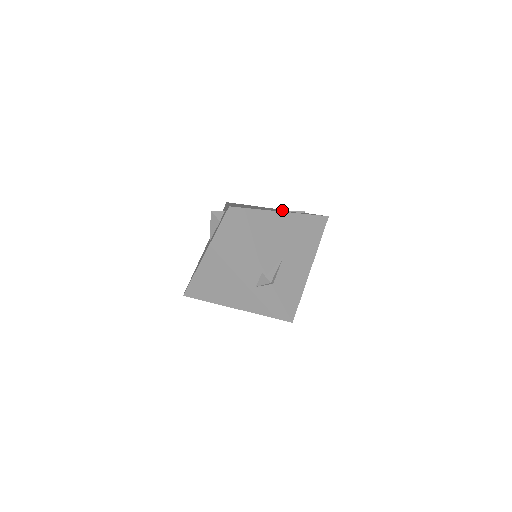
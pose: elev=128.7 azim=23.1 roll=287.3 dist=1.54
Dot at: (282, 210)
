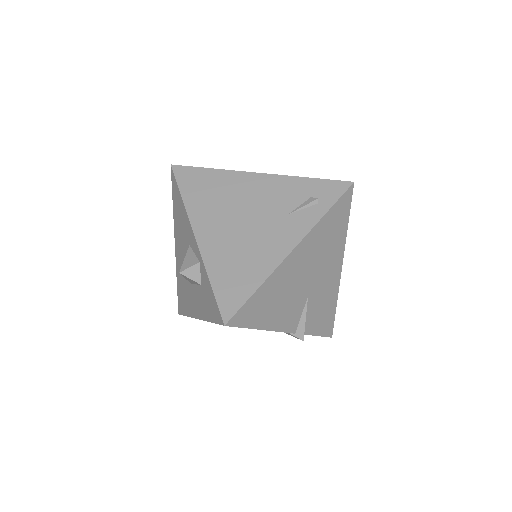
Dot at: (279, 202)
